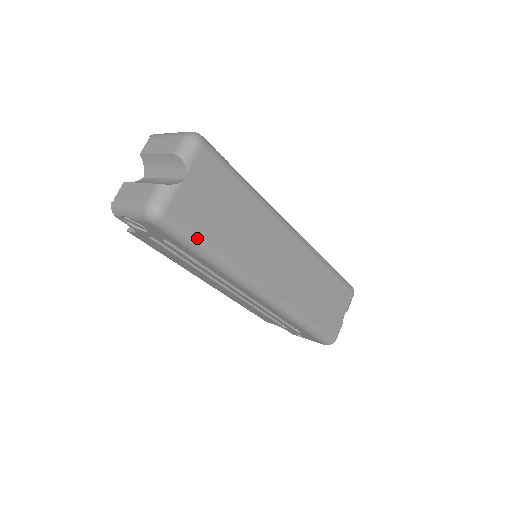
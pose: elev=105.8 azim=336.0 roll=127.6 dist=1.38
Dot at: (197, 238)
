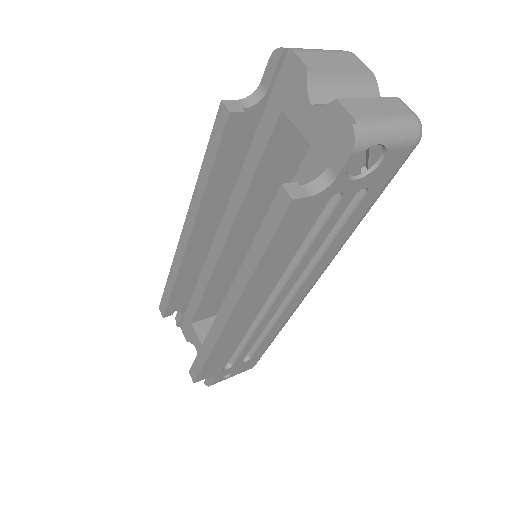
Dot at: occluded
